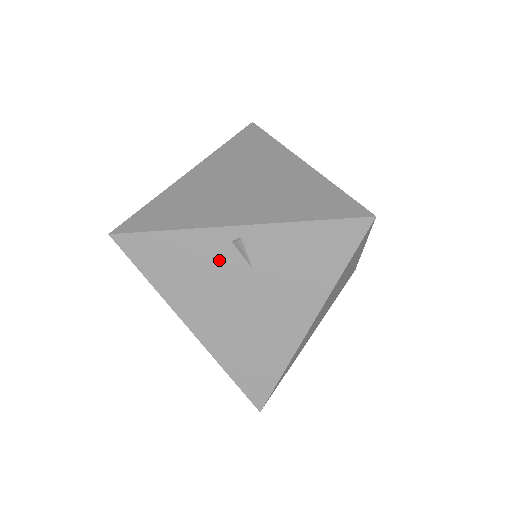
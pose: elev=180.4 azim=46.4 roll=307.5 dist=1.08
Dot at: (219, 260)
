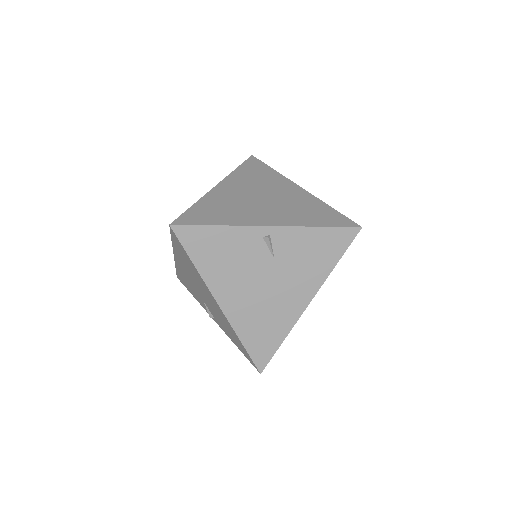
Dot at: (251, 251)
